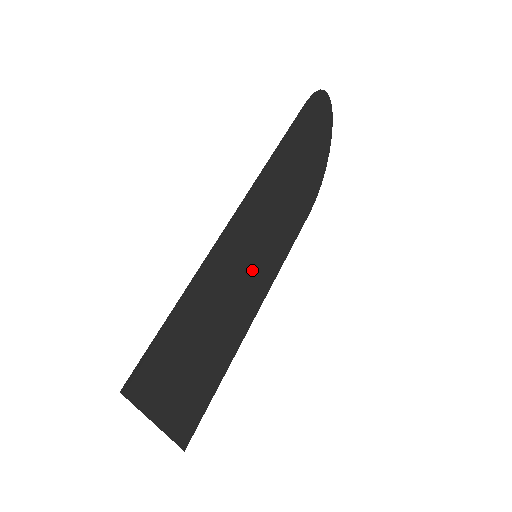
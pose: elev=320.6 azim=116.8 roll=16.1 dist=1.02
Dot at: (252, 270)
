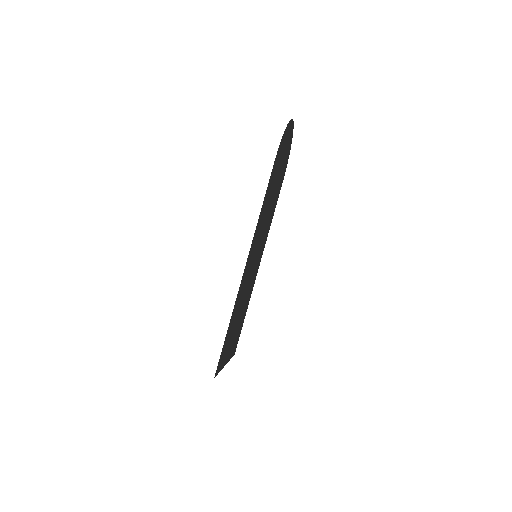
Dot at: occluded
